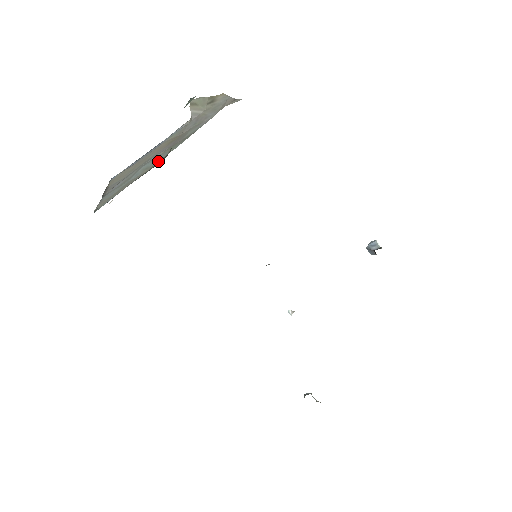
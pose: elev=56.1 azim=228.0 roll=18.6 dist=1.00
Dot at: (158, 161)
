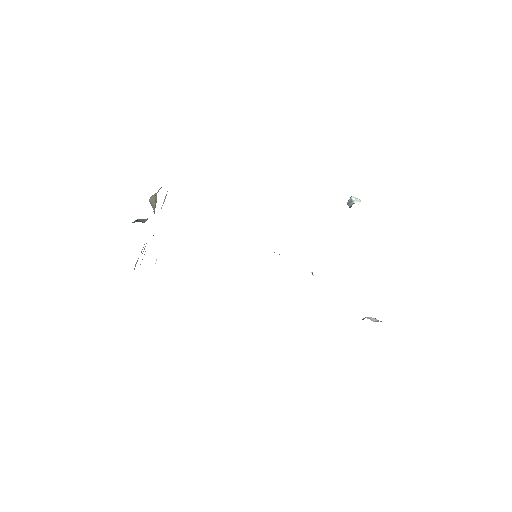
Dot at: (136, 263)
